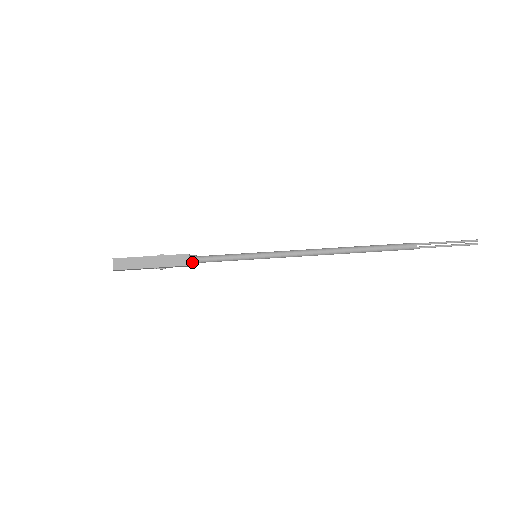
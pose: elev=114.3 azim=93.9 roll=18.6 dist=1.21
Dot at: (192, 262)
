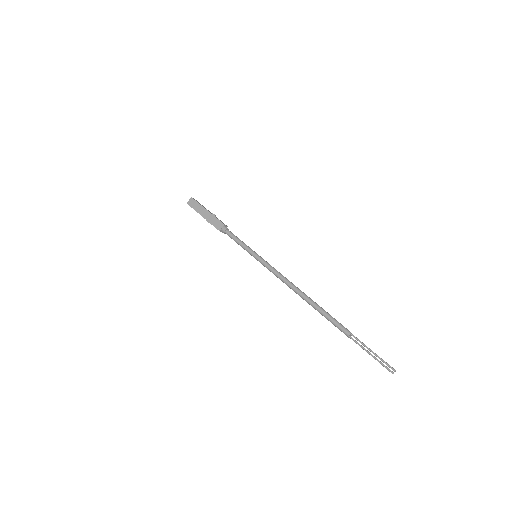
Dot at: (223, 231)
